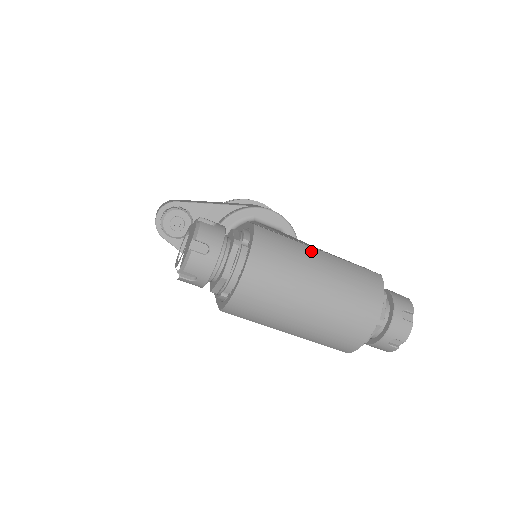
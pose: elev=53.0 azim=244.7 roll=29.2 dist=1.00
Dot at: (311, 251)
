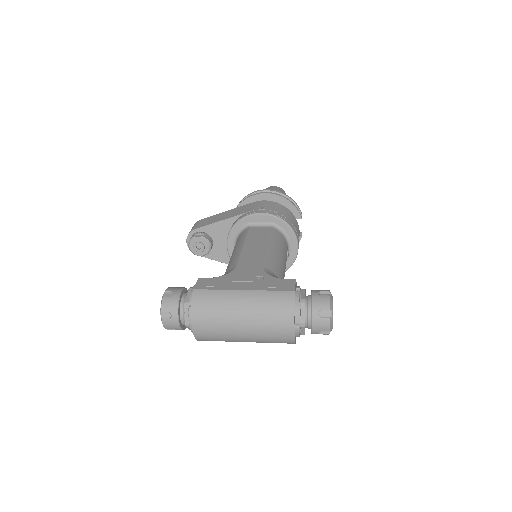
Dot at: (234, 295)
